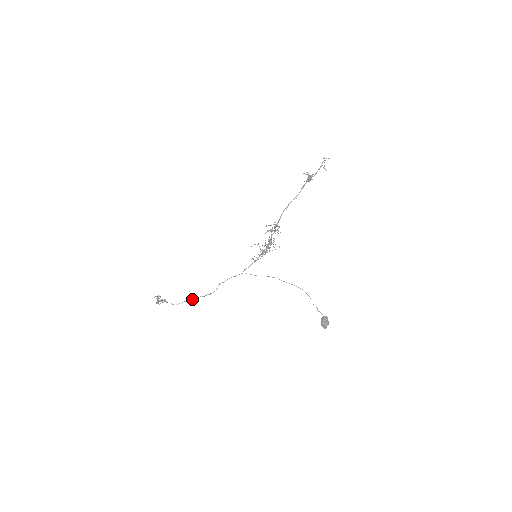
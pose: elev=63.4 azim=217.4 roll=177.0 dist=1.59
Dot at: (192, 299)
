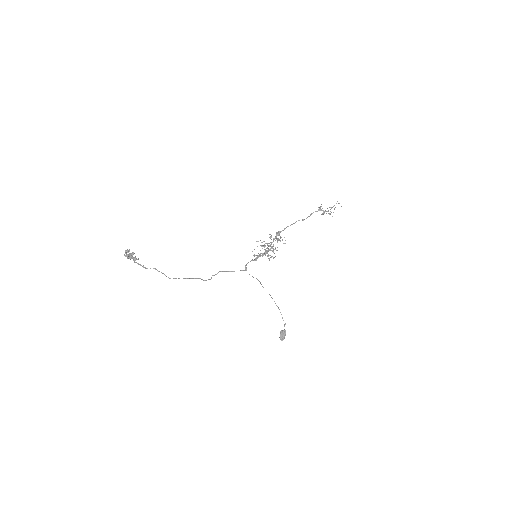
Dot at: (190, 278)
